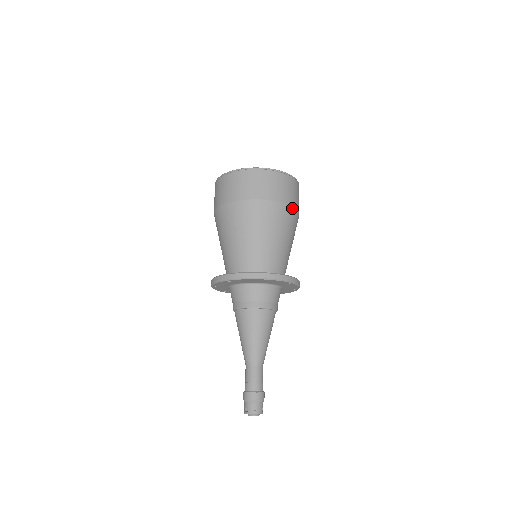
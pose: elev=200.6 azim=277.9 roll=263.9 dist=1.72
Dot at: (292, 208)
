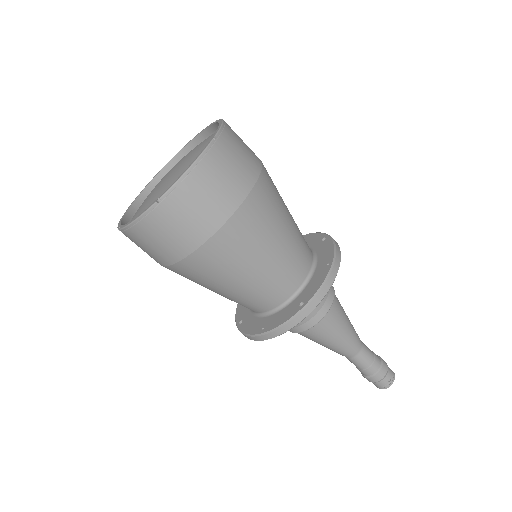
Dot at: (222, 229)
